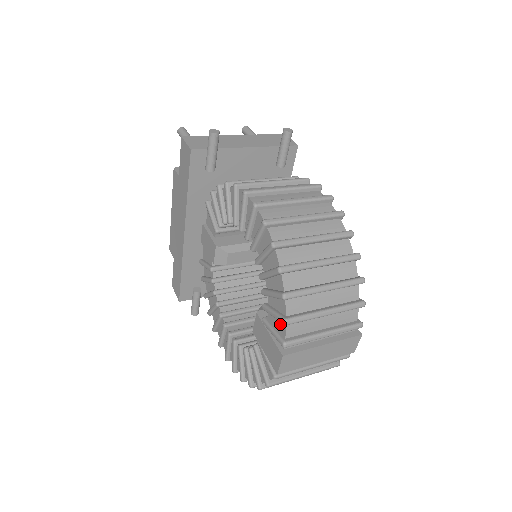
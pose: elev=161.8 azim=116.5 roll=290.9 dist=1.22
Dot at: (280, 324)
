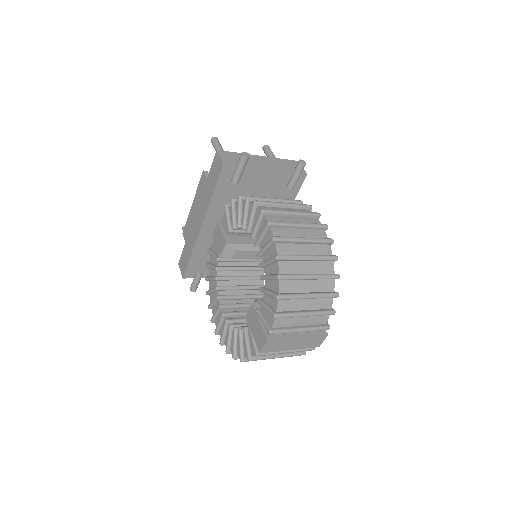
Dot at: (270, 316)
